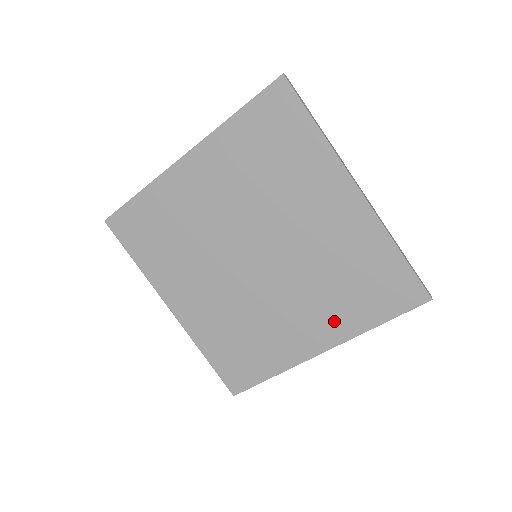
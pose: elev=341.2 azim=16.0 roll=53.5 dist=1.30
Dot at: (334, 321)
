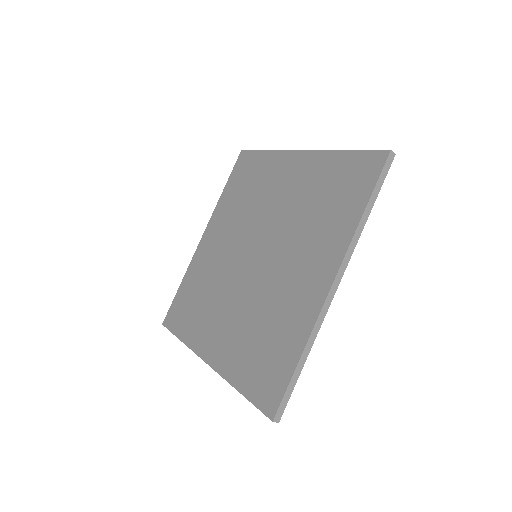
Dot at: (327, 244)
